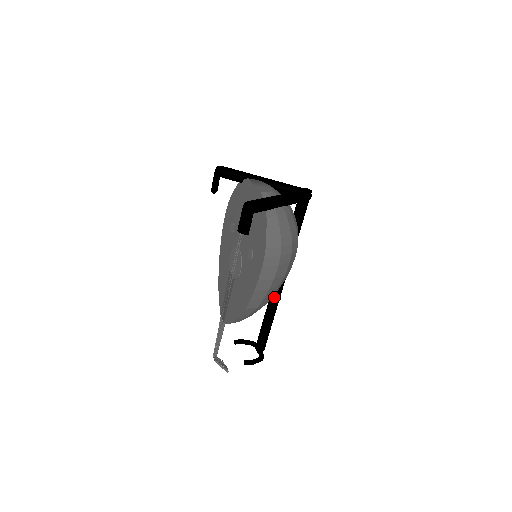
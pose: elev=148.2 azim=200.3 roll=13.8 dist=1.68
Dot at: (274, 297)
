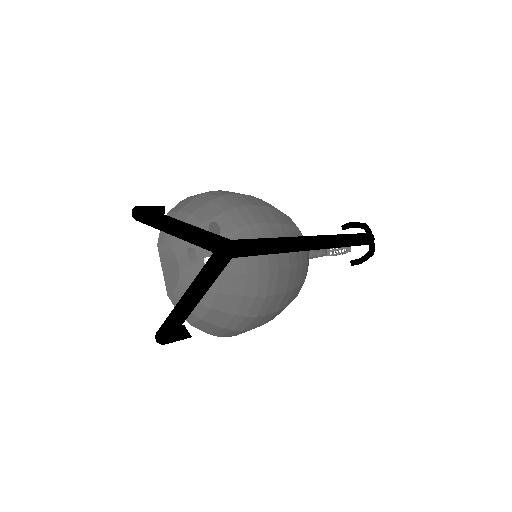
Dot at: occluded
